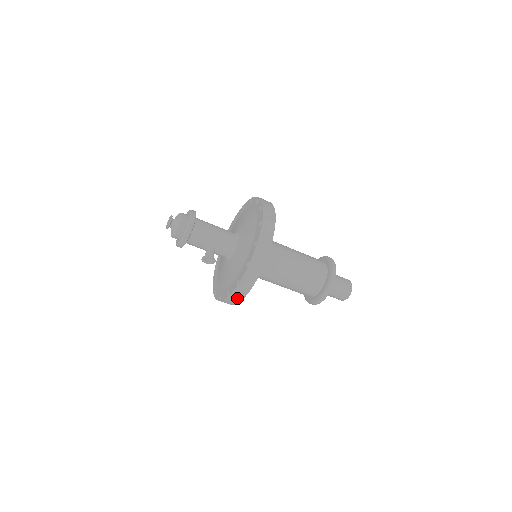
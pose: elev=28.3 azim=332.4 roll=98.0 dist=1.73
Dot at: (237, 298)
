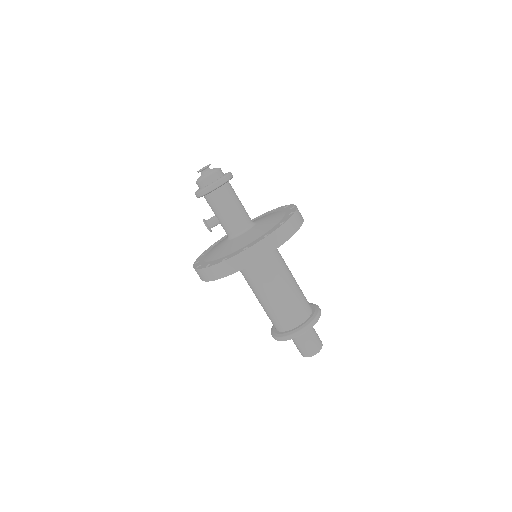
Dot at: occluded
